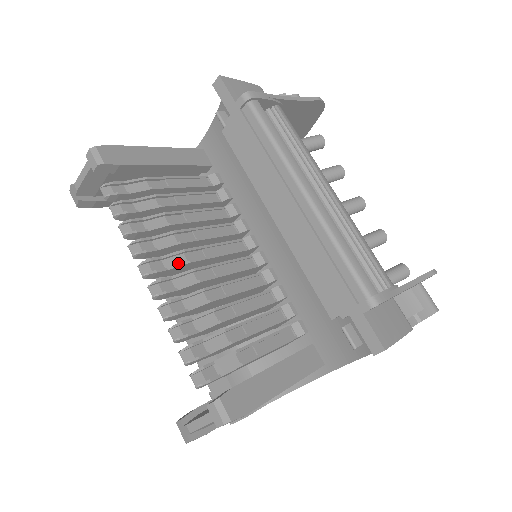
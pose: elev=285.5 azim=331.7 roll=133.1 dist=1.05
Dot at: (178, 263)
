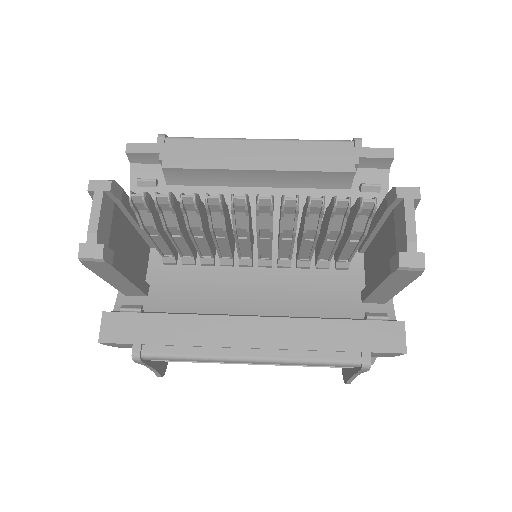
Dot at: occluded
